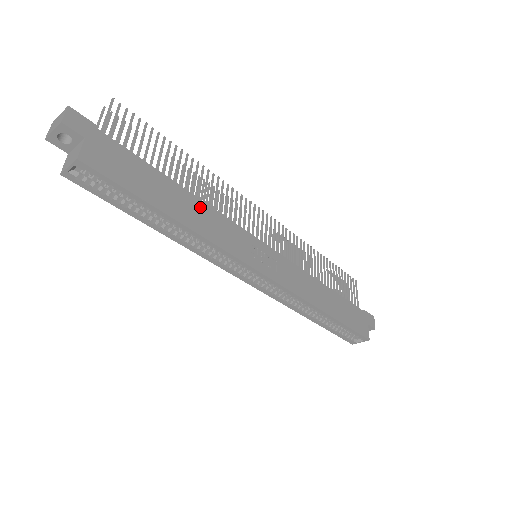
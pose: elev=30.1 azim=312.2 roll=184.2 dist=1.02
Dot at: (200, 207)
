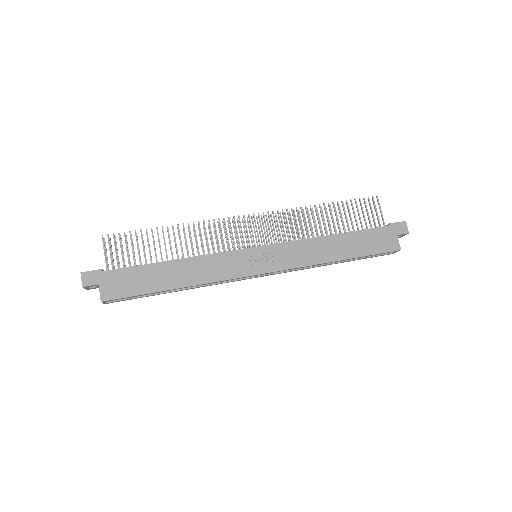
Dot at: (190, 264)
